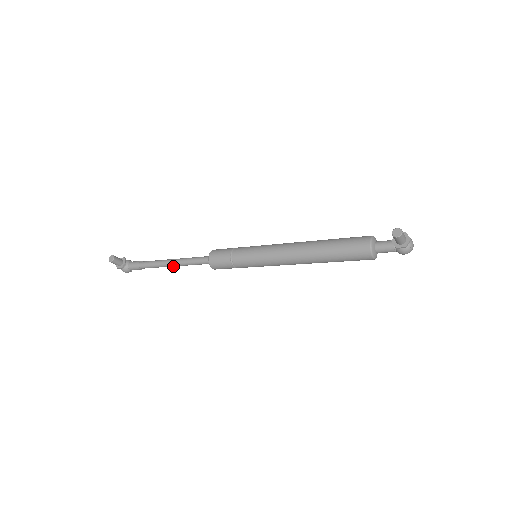
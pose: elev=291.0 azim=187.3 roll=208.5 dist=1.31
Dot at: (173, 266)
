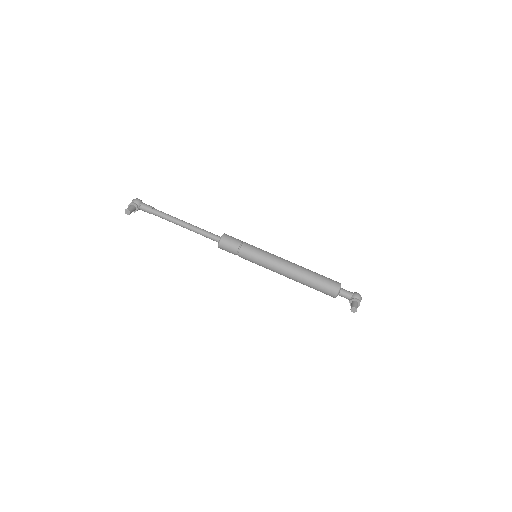
Dot at: (183, 226)
